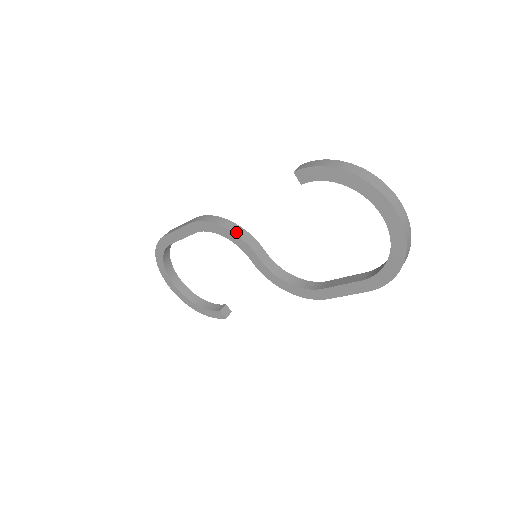
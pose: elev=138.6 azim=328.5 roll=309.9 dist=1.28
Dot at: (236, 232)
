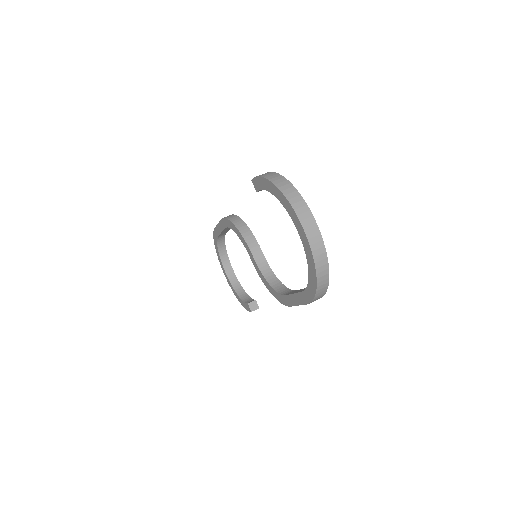
Dot at: (242, 231)
